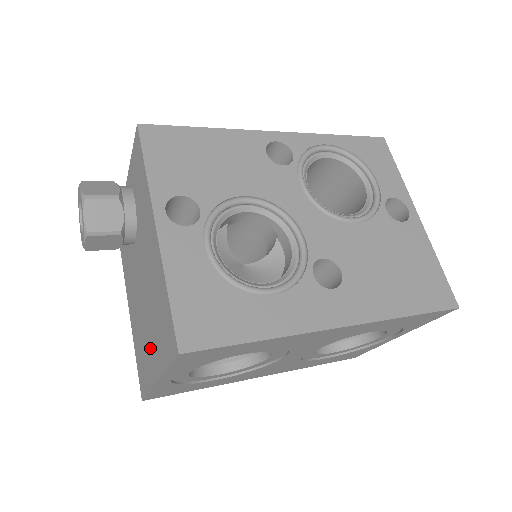
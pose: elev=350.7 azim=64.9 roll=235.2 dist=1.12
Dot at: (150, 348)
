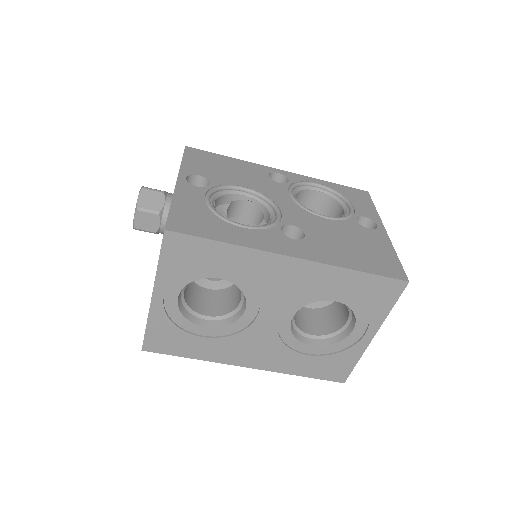
Dot at: occluded
